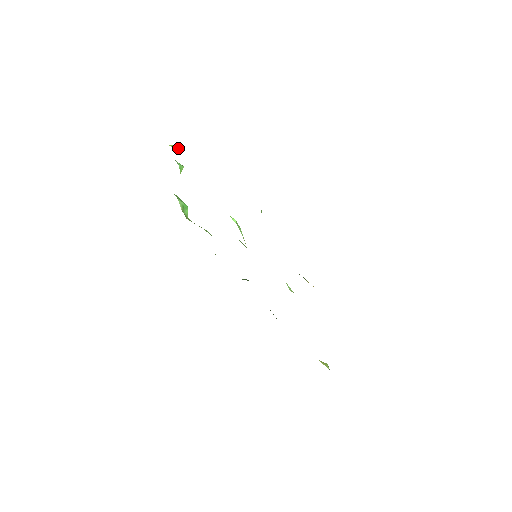
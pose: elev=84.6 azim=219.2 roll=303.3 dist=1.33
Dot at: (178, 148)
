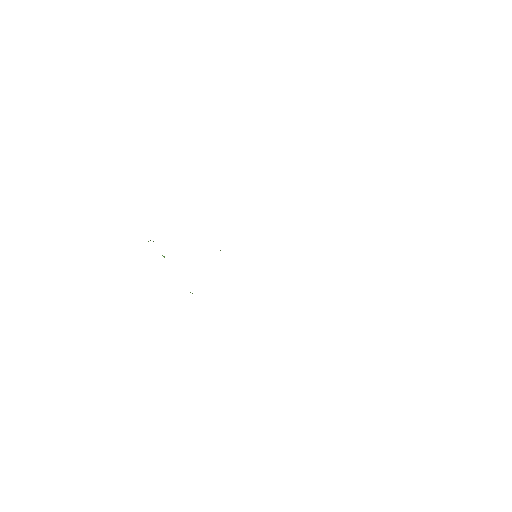
Dot at: occluded
